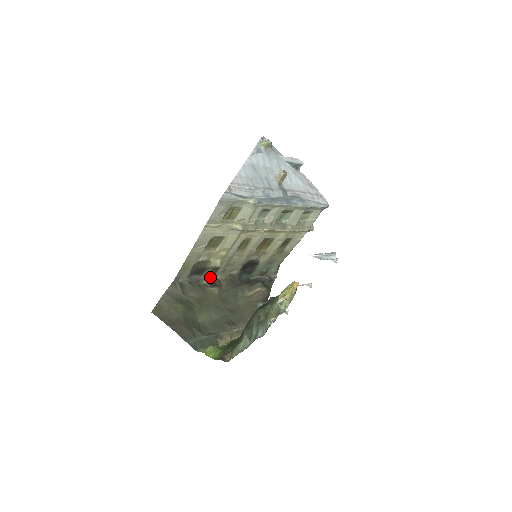
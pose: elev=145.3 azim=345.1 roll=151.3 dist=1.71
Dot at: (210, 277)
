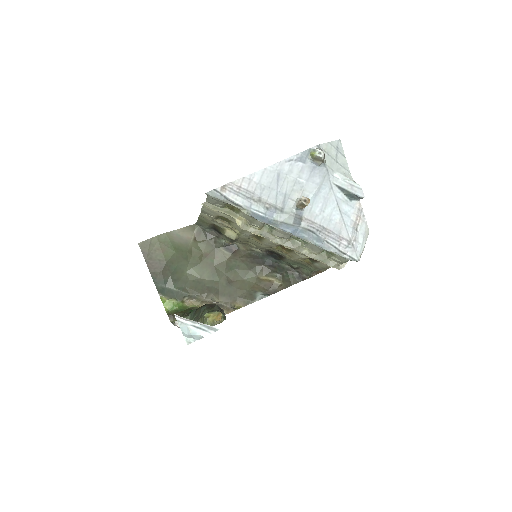
Dot at: (229, 241)
